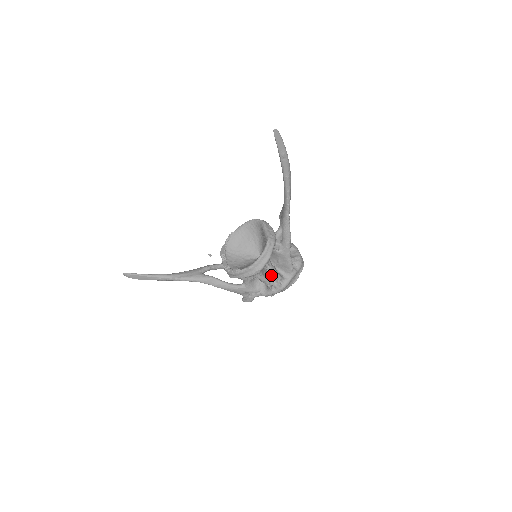
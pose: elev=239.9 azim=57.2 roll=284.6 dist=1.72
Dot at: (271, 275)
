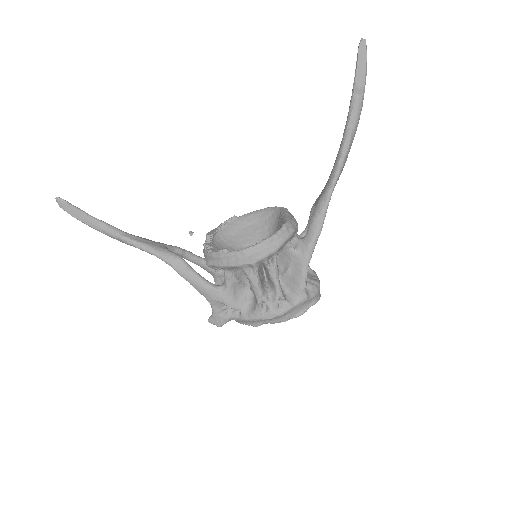
Dot at: (268, 286)
